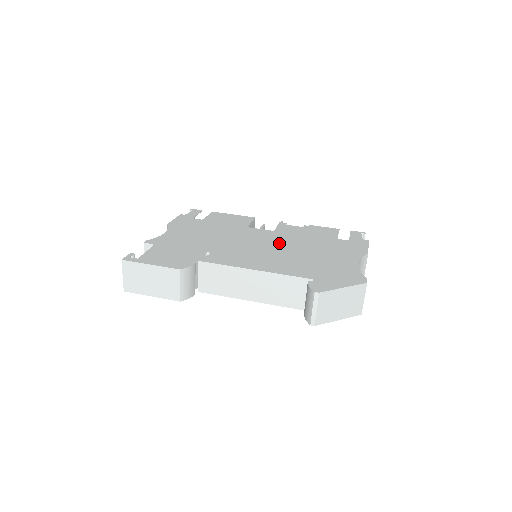
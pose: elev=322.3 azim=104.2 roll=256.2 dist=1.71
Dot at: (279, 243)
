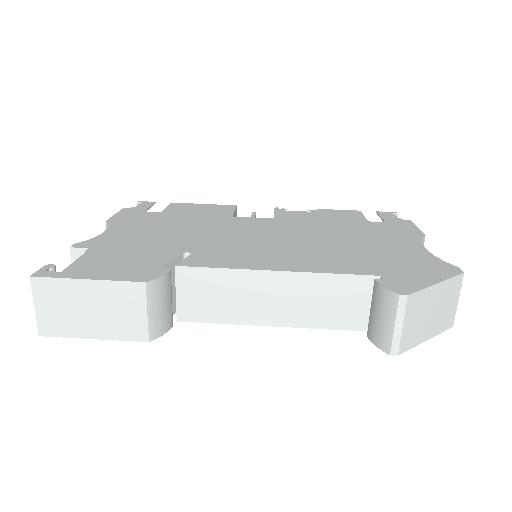
Dot at: (291, 232)
